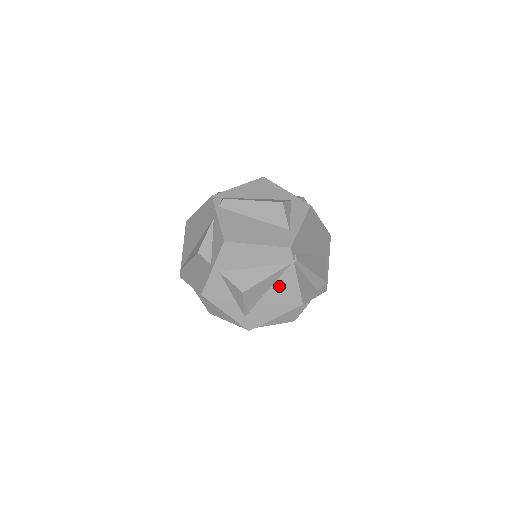
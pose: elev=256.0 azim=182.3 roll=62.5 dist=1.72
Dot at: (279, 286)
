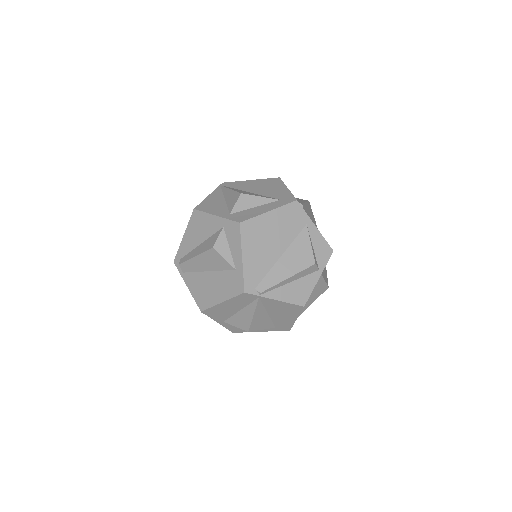
Dot at: (271, 308)
